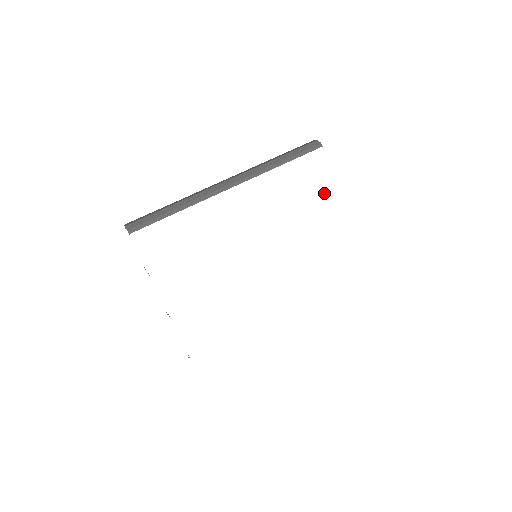
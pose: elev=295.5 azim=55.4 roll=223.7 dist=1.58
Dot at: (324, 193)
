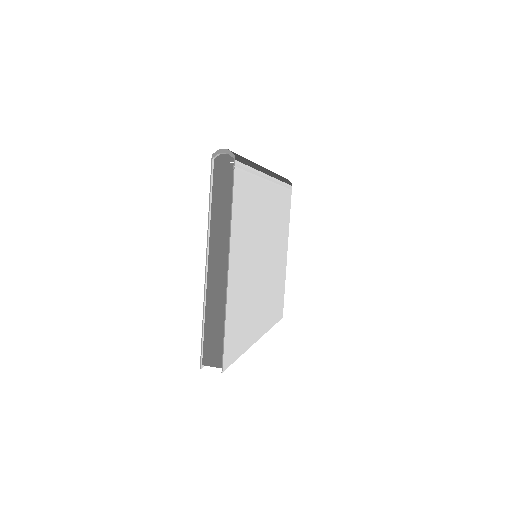
Dot at: (287, 225)
